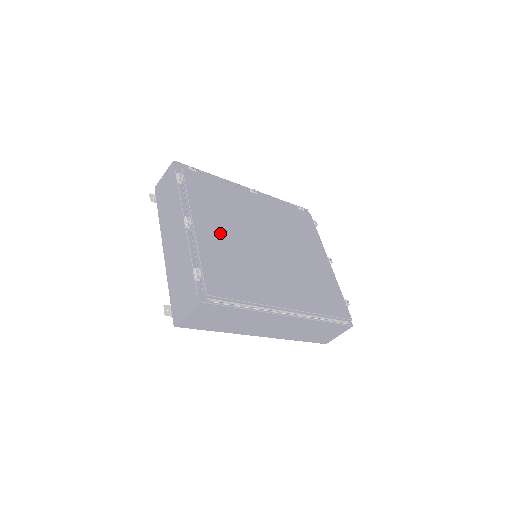
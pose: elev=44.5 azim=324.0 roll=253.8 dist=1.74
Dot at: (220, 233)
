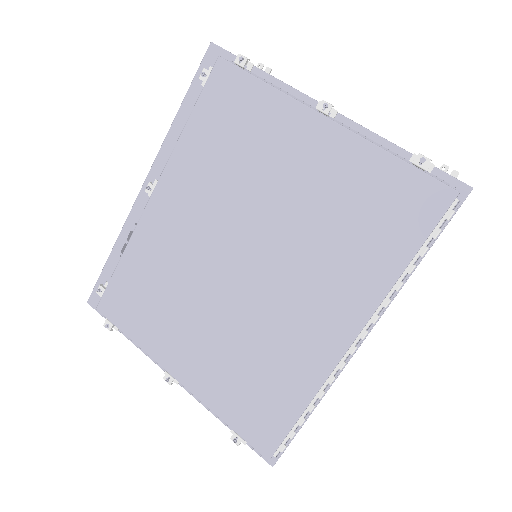
Dot at: (198, 346)
